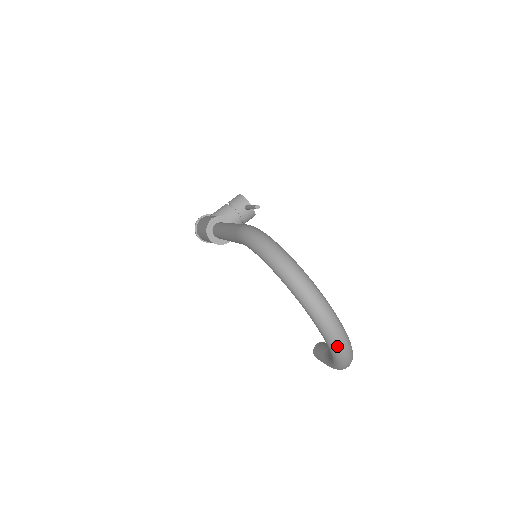
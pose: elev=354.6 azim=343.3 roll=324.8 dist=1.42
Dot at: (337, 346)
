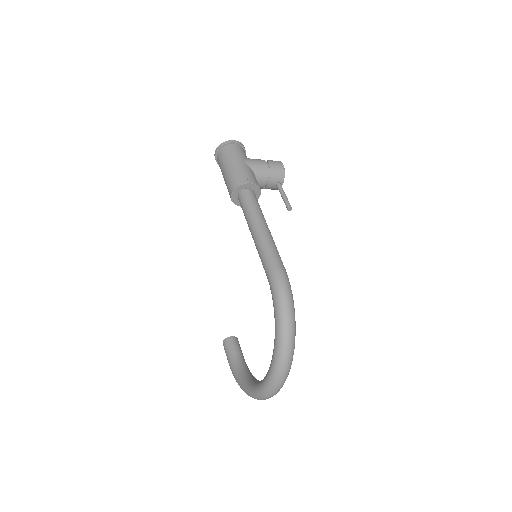
Dot at: (260, 399)
